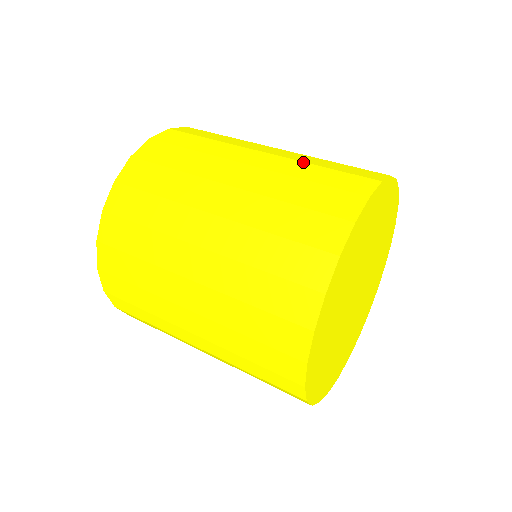
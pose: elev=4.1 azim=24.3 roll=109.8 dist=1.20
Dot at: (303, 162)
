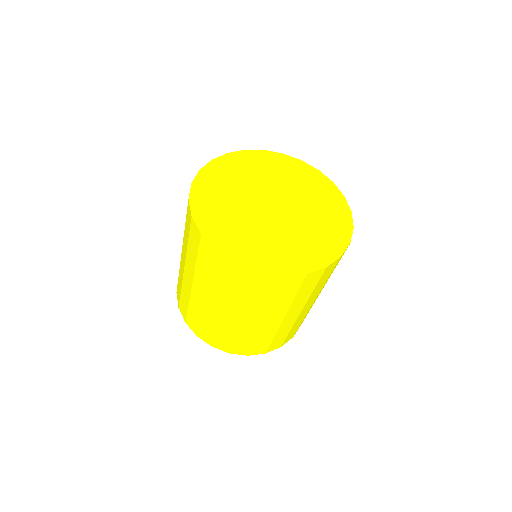
Dot at: occluded
